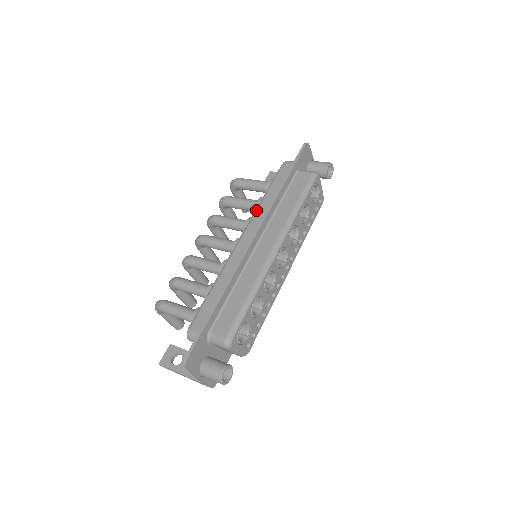
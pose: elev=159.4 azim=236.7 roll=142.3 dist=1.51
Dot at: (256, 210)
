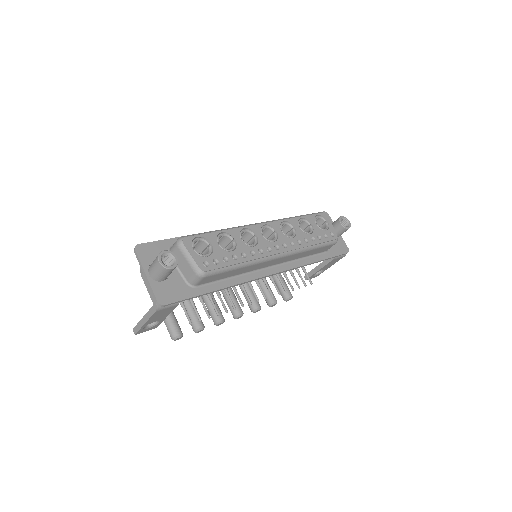
Dot at: occluded
